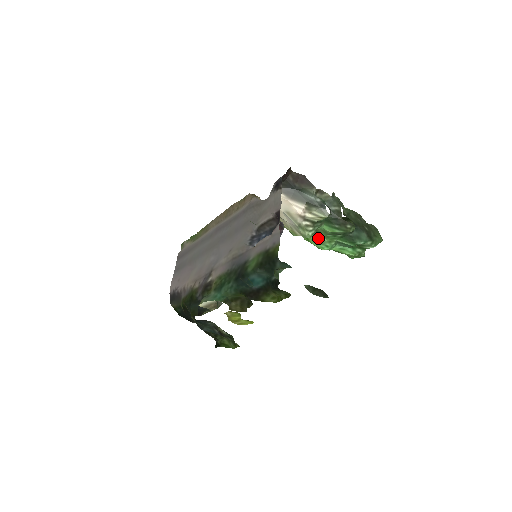
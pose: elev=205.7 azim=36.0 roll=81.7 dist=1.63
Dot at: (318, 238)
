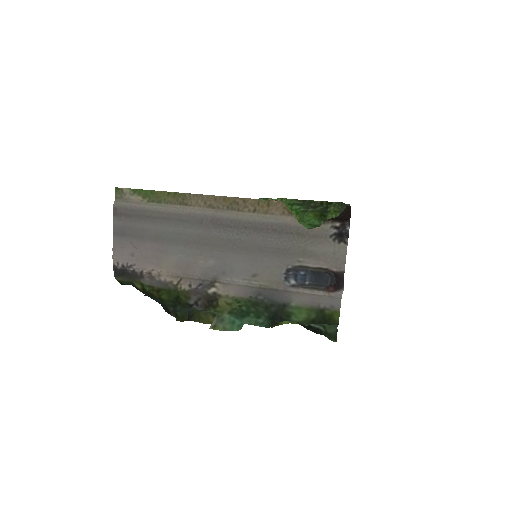
Dot at: occluded
